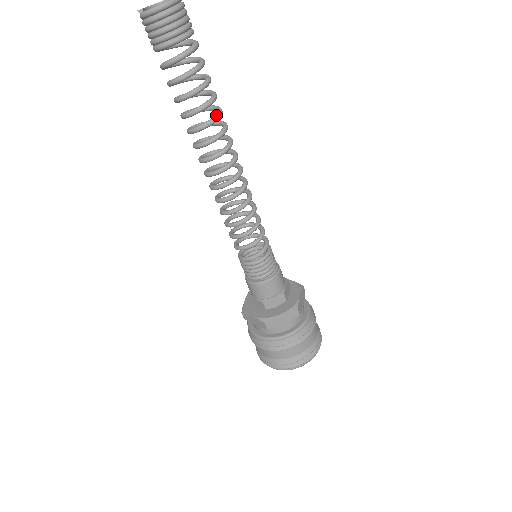
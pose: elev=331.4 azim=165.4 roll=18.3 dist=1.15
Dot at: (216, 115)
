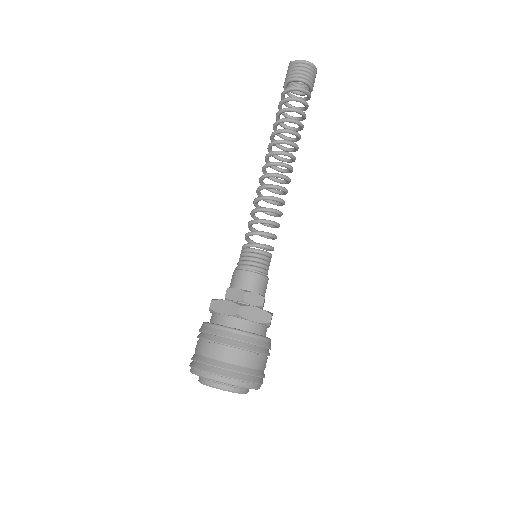
Dot at: occluded
